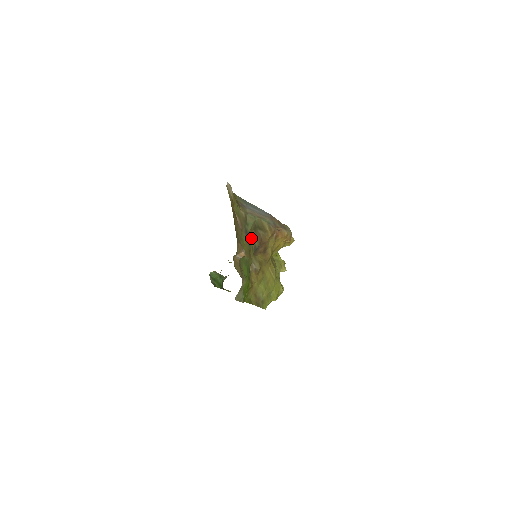
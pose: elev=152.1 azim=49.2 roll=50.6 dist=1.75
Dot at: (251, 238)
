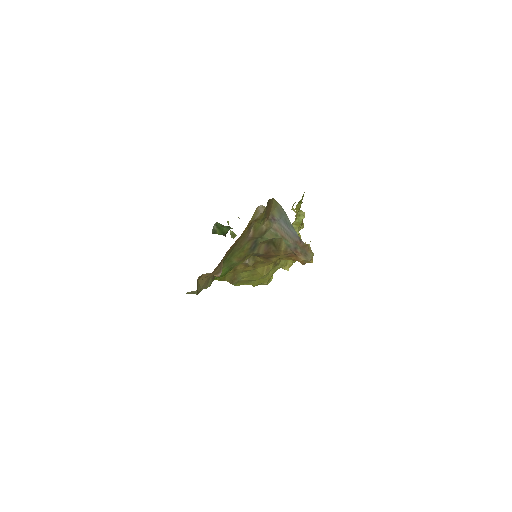
Dot at: (258, 247)
